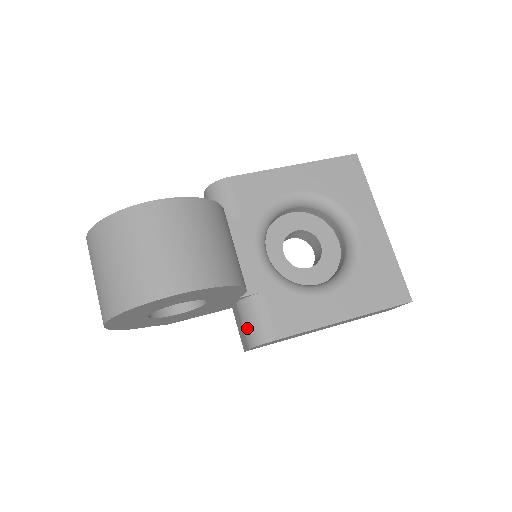
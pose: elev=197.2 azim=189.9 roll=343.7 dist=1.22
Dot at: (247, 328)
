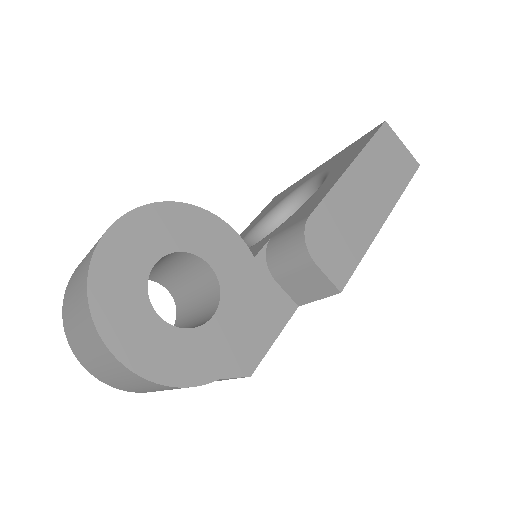
Dot at: (290, 259)
